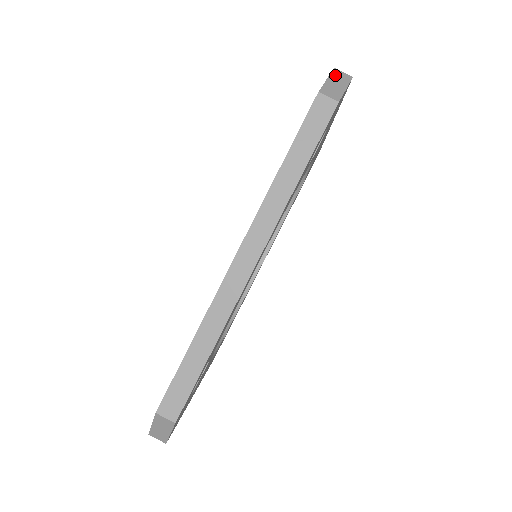
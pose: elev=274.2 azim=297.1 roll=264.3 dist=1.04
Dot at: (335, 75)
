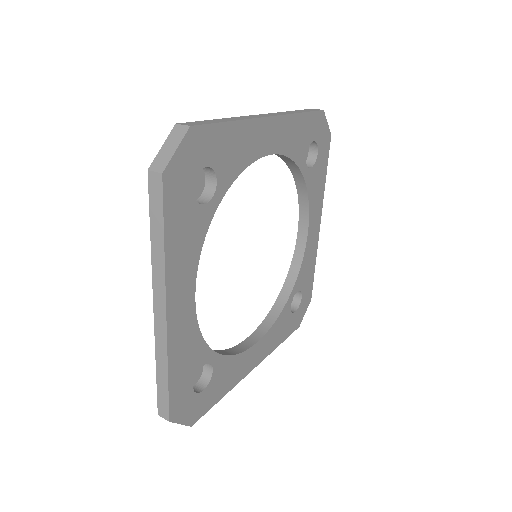
Dot at: occluded
